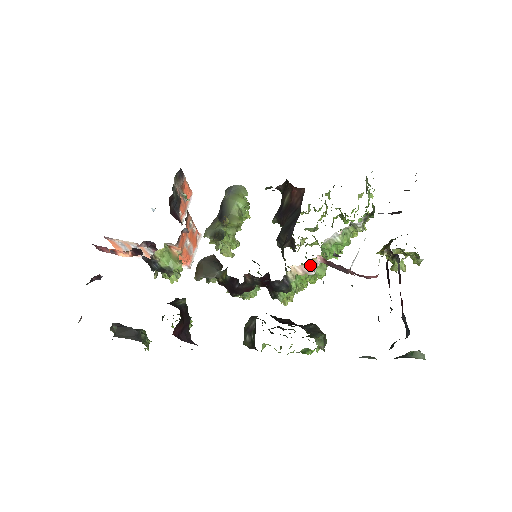
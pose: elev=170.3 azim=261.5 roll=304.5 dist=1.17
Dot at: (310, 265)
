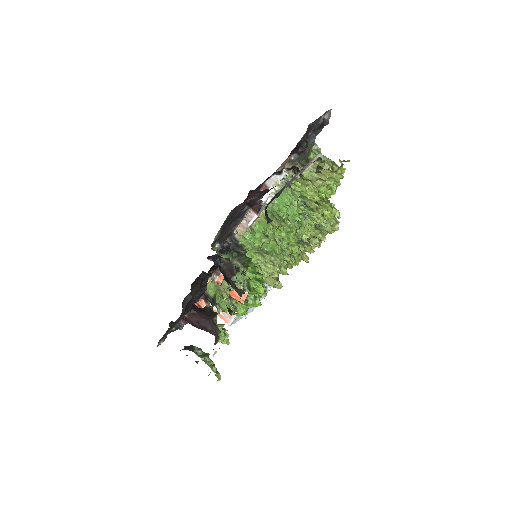
Dot at: (246, 220)
